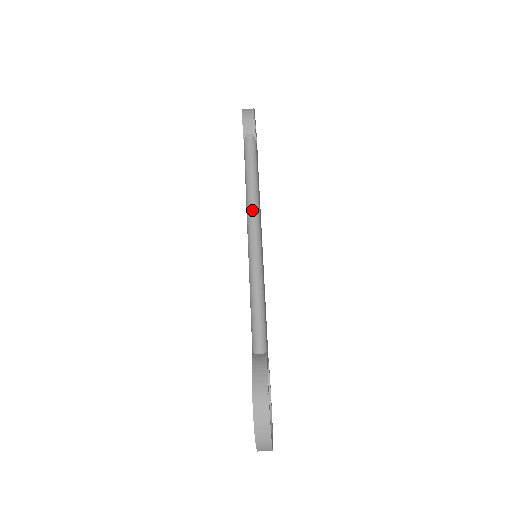
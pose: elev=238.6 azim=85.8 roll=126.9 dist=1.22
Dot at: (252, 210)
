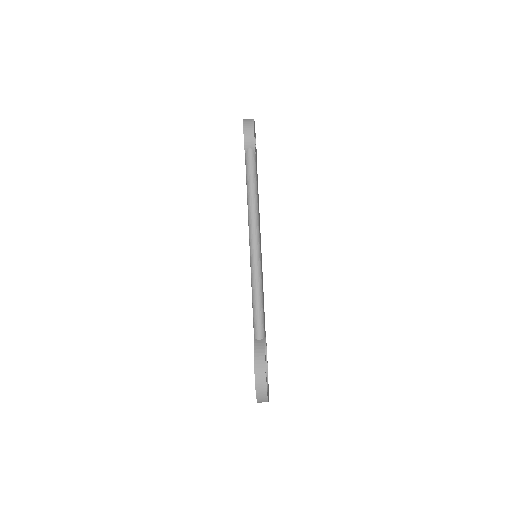
Dot at: (253, 222)
